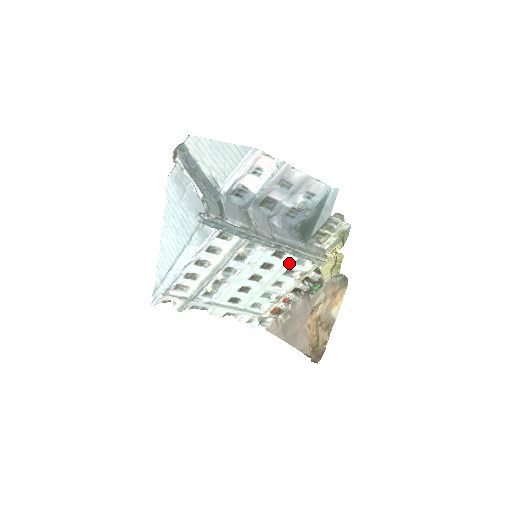
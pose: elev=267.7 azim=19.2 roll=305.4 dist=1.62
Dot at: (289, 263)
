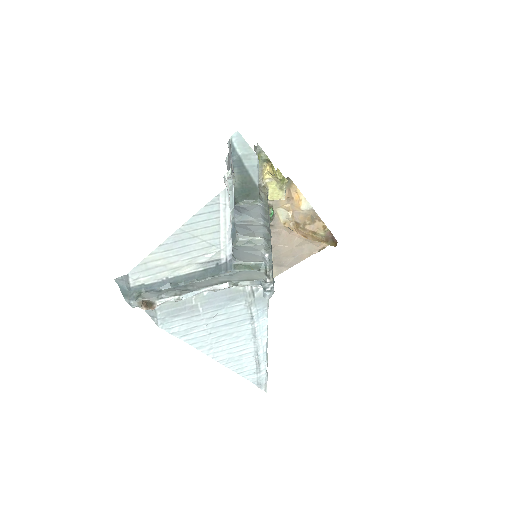
Dot at: occluded
